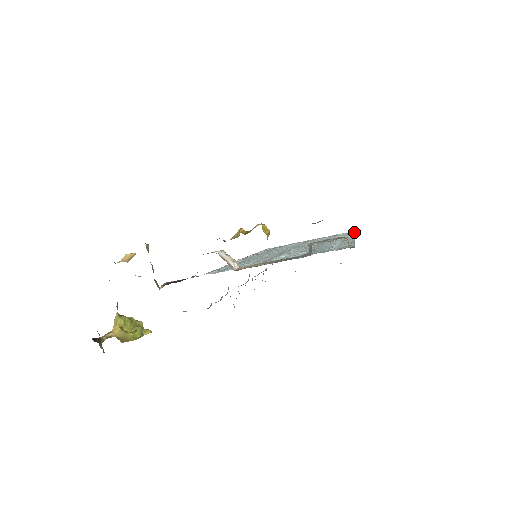
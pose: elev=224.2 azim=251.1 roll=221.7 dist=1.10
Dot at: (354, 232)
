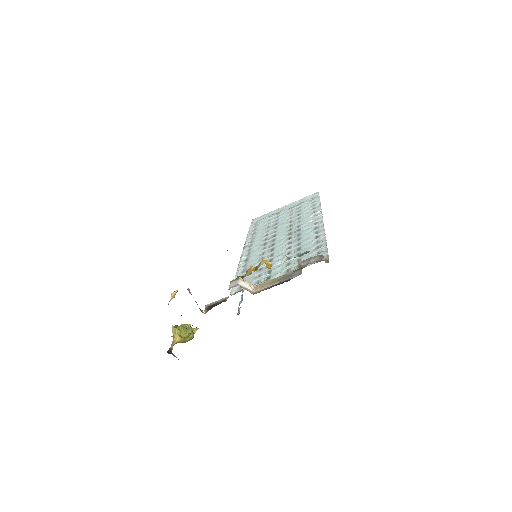
Dot at: (319, 196)
